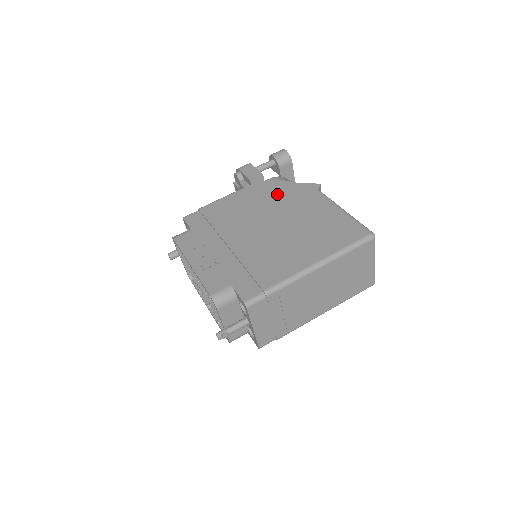
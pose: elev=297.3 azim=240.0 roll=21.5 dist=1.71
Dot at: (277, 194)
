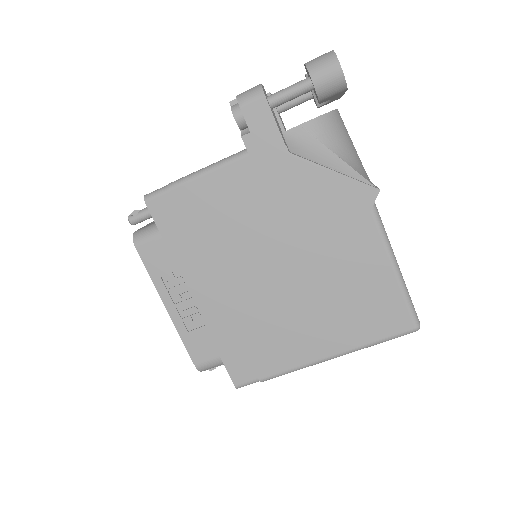
Dot at: (303, 195)
